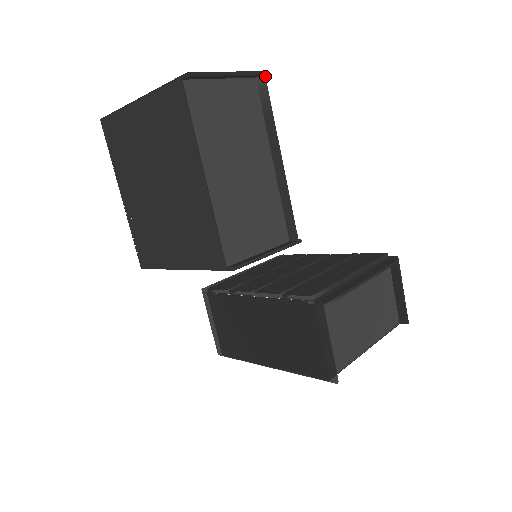
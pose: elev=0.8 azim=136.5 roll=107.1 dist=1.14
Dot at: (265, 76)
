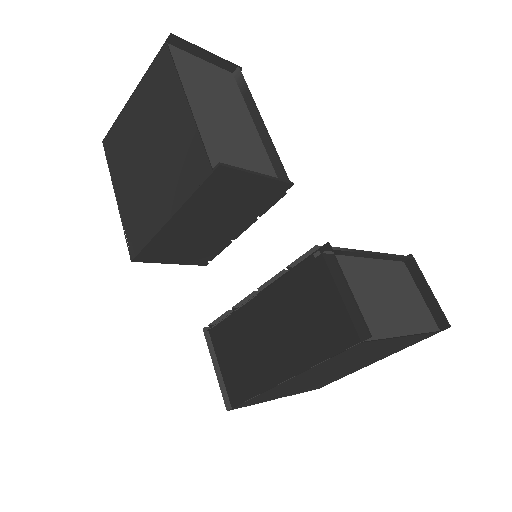
Dot at: (240, 69)
